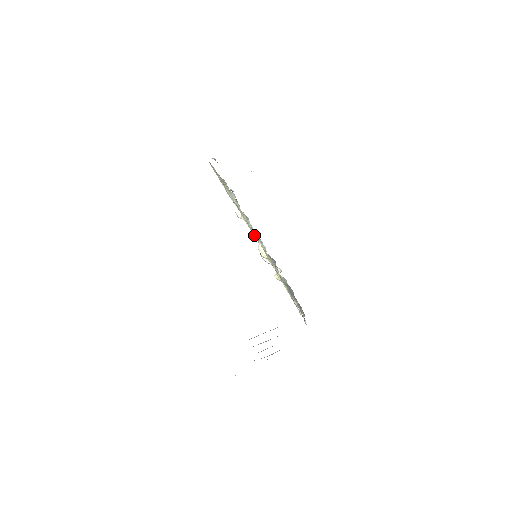
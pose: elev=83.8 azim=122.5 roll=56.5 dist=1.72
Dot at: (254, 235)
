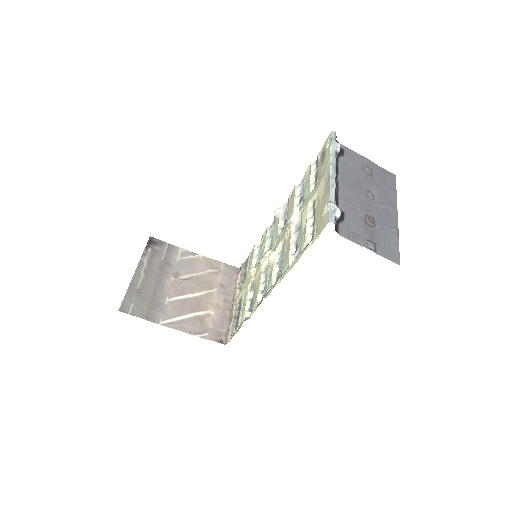
Dot at: (270, 268)
